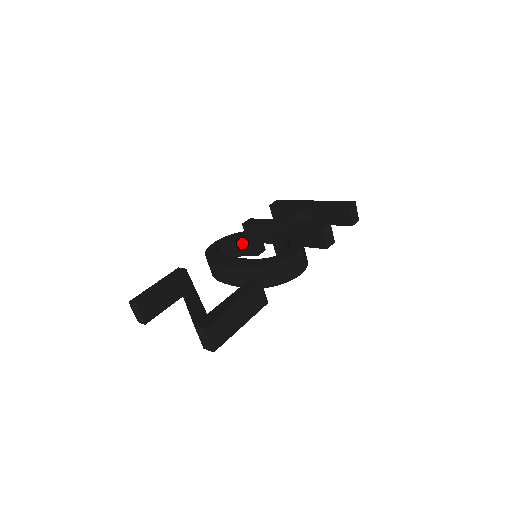
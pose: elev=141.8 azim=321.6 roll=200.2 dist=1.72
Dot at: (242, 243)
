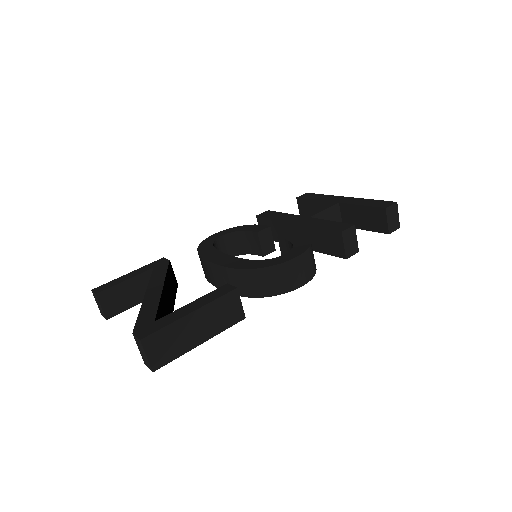
Dot at: (247, 238)
